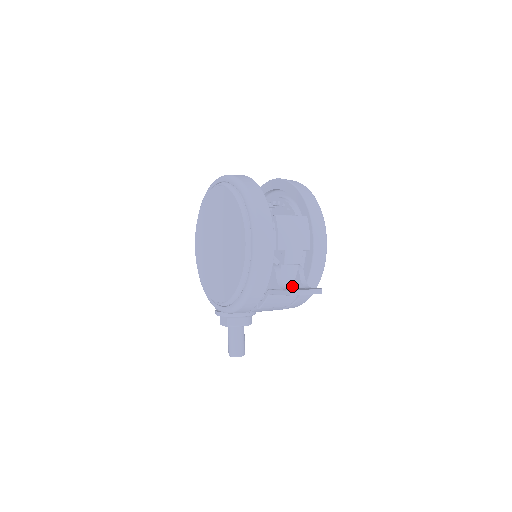
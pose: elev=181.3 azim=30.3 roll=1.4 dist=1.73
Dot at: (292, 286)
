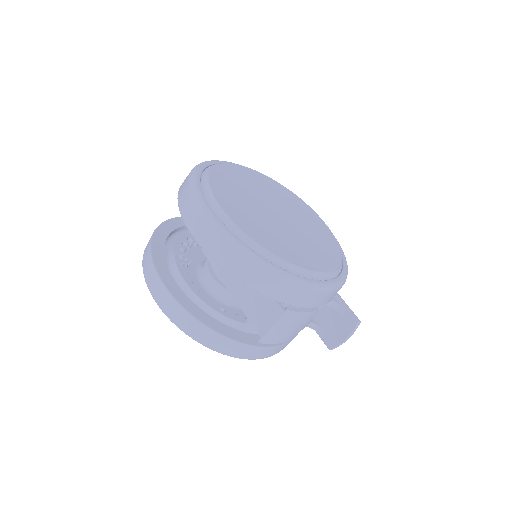
Dot at: occluded
